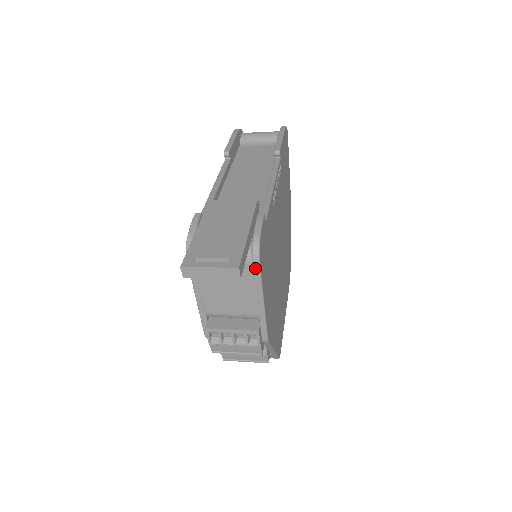
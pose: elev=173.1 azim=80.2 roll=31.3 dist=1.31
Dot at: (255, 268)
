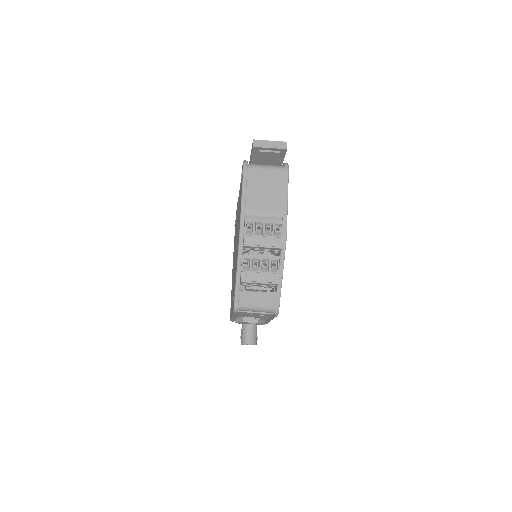
Dot at: (286, 174)
